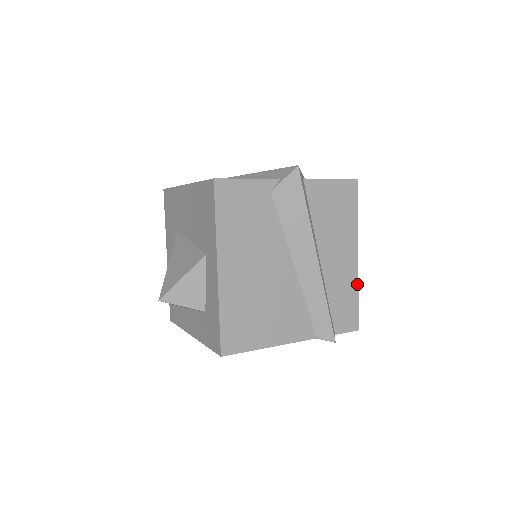
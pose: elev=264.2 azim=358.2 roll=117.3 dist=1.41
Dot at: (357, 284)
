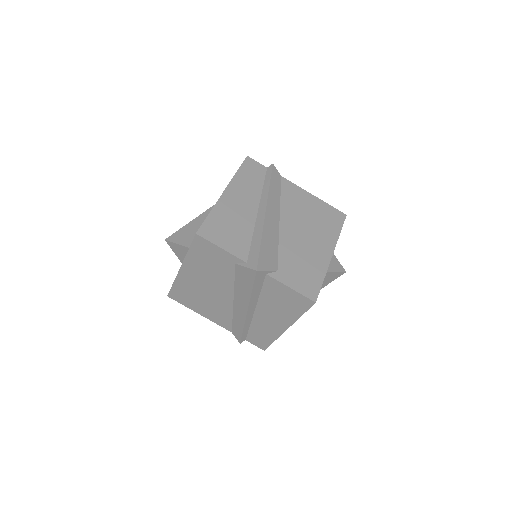
Dot at: (277, 337)
